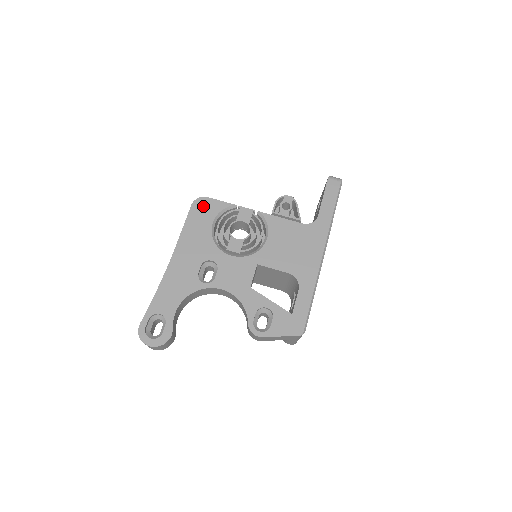
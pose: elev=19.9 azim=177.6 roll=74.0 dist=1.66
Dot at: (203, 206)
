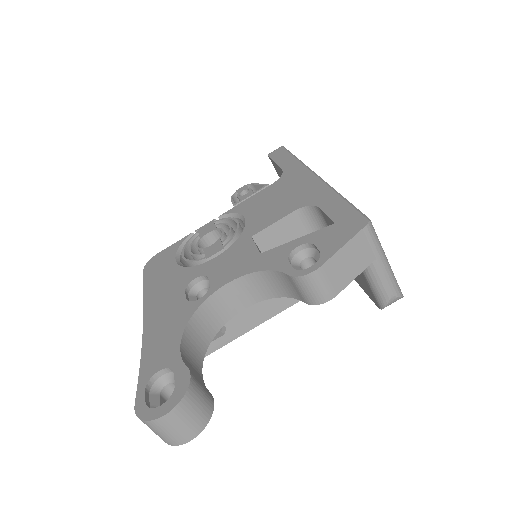
Dot at: (156, 261)
